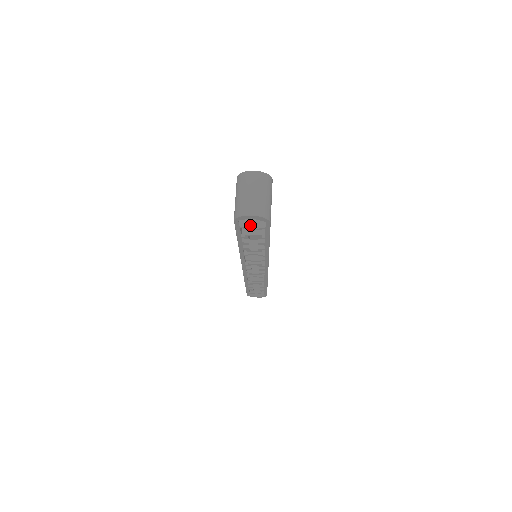
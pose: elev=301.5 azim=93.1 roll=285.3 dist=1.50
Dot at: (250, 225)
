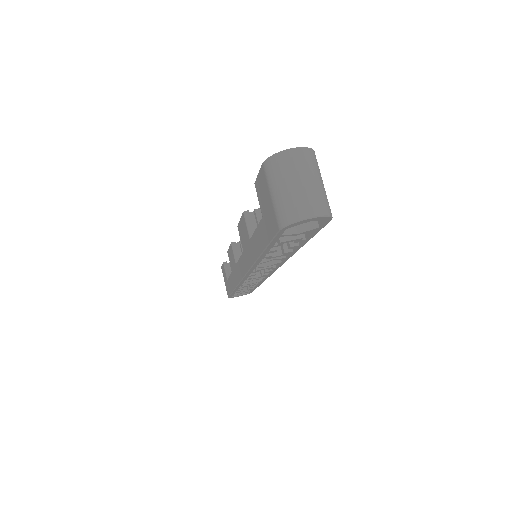
Dot at: (293, 229)
